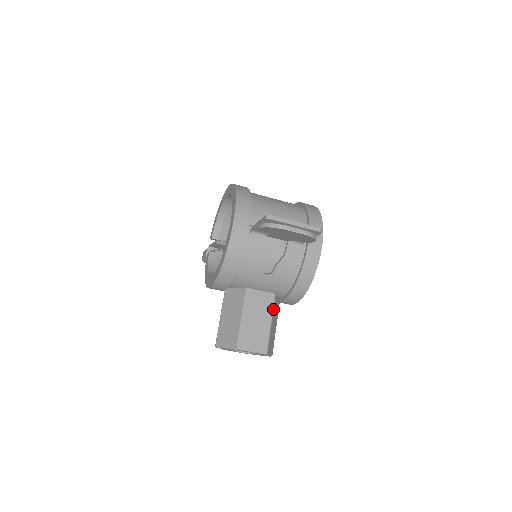
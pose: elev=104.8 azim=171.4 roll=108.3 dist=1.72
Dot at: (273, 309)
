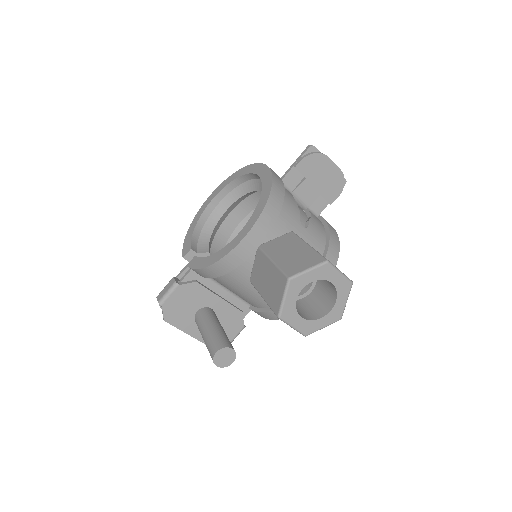
Dot at: occluded
